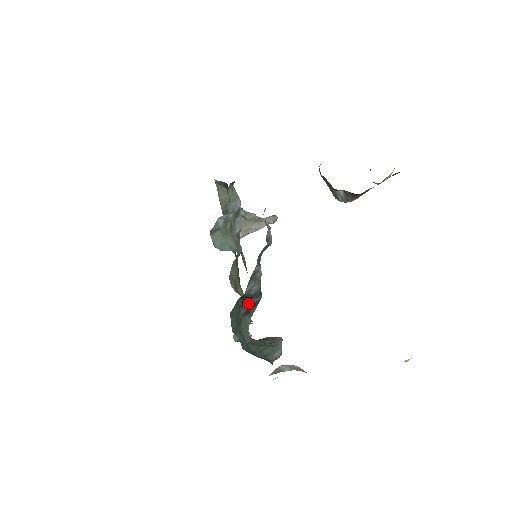
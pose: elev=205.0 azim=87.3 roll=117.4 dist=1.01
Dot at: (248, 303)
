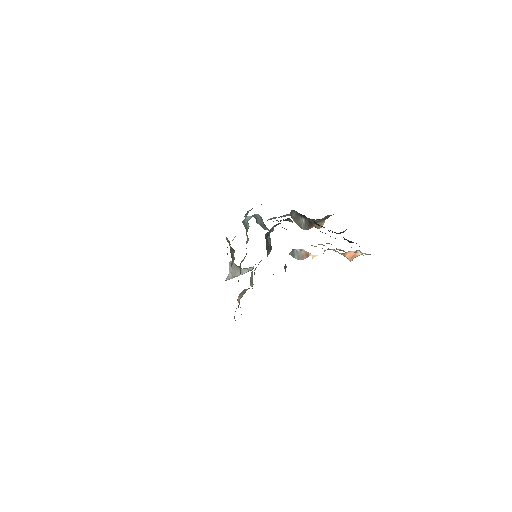
Dot at: (268, 244)
